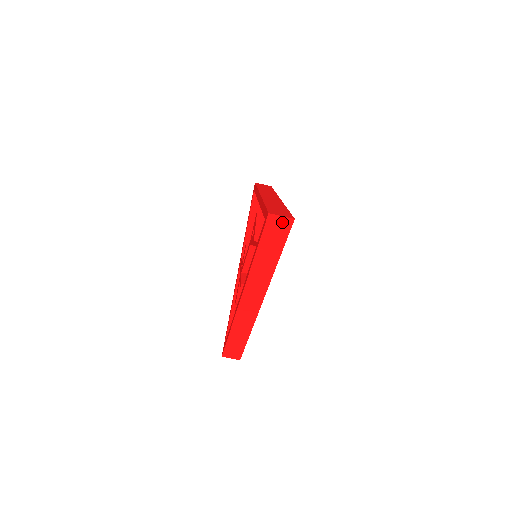
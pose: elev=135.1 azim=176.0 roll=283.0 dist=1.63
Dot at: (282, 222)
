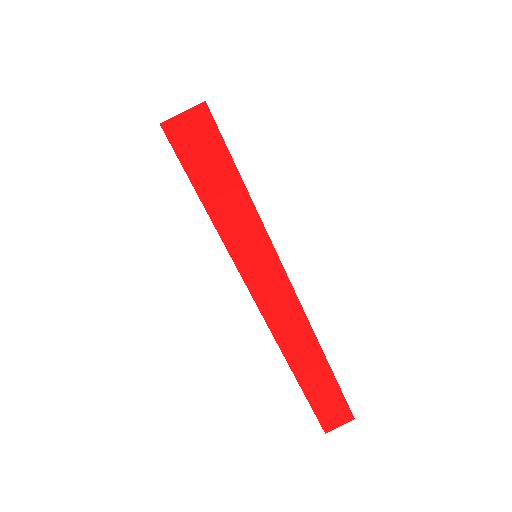
Dot at: (193, 124)
